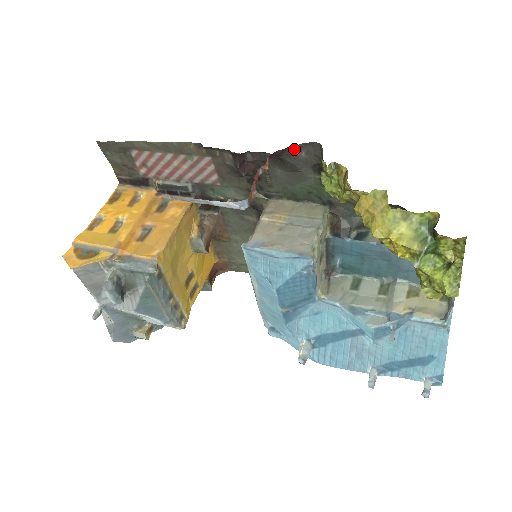
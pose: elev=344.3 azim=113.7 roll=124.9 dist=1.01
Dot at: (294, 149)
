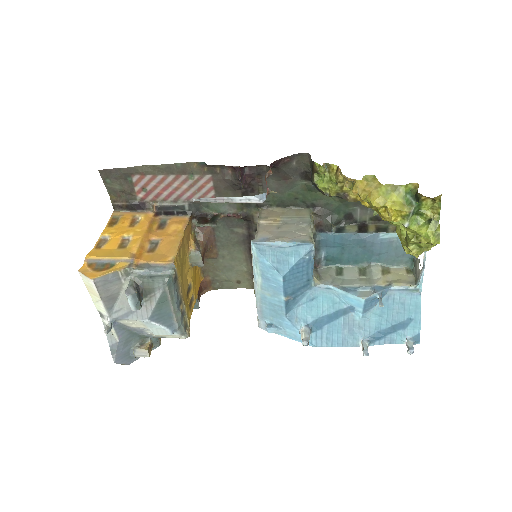
Dot at: (288, 159)
